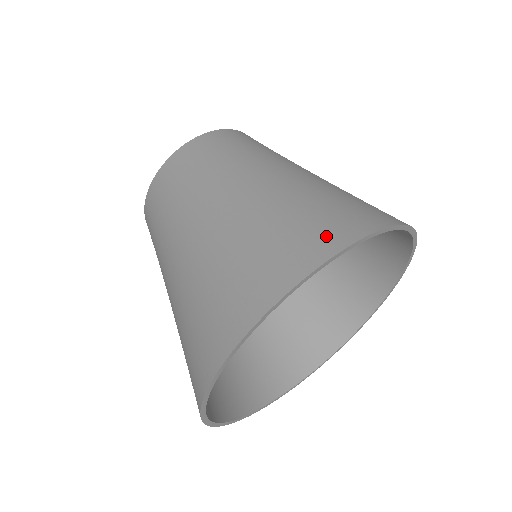
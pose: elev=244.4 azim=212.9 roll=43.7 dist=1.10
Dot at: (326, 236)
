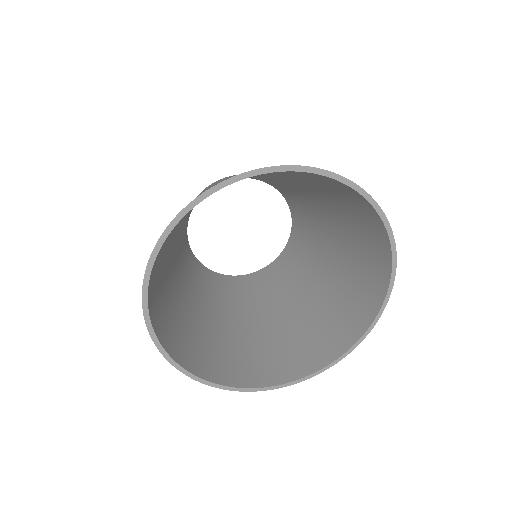
Dot at: occluded
